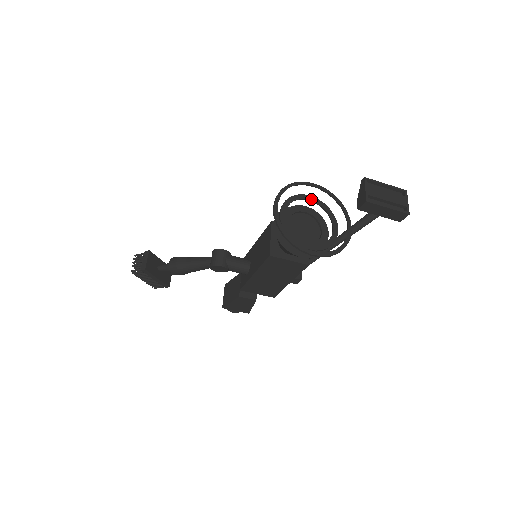
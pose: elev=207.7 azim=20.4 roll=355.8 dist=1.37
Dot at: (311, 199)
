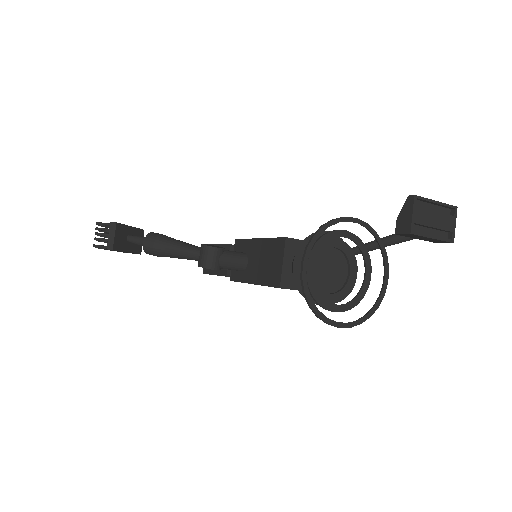
Dot at: (346, 235)
